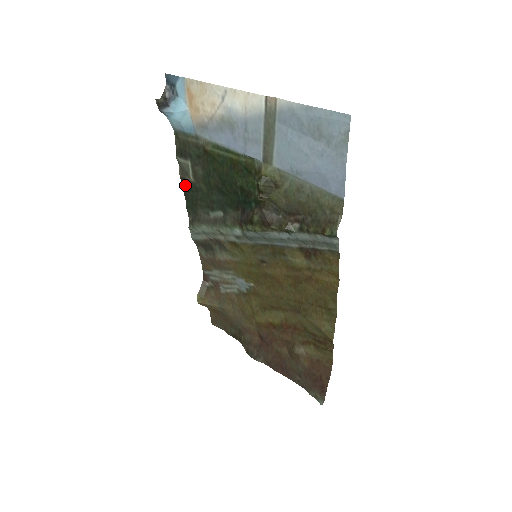
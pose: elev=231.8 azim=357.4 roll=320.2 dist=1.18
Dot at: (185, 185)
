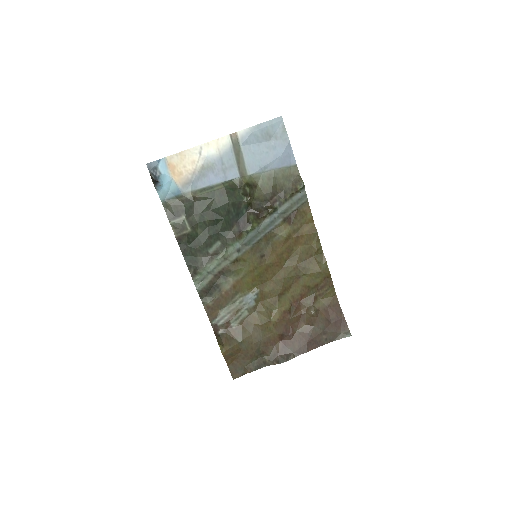
Dot at: (182, 242)
